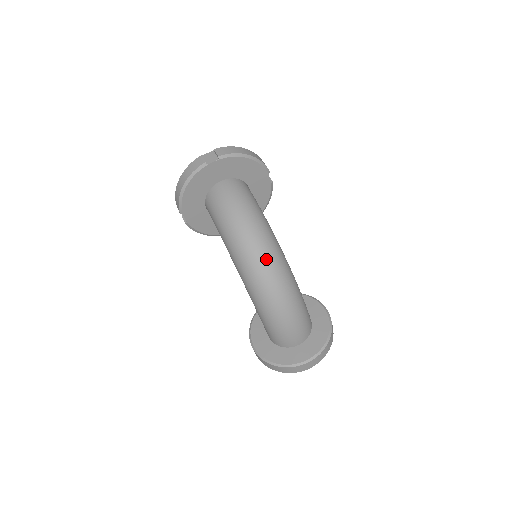
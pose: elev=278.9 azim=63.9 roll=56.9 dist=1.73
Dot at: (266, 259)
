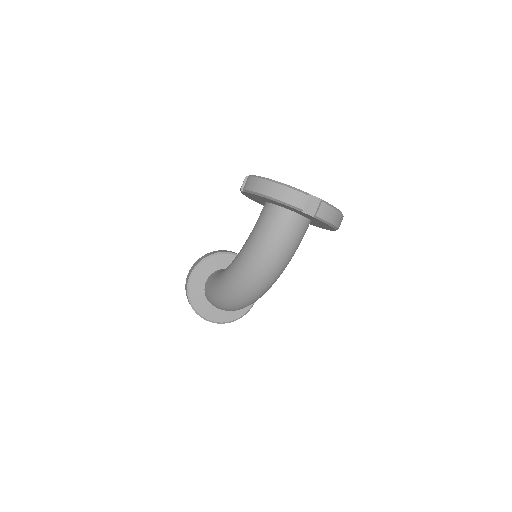
Dot at: (255, 292)
